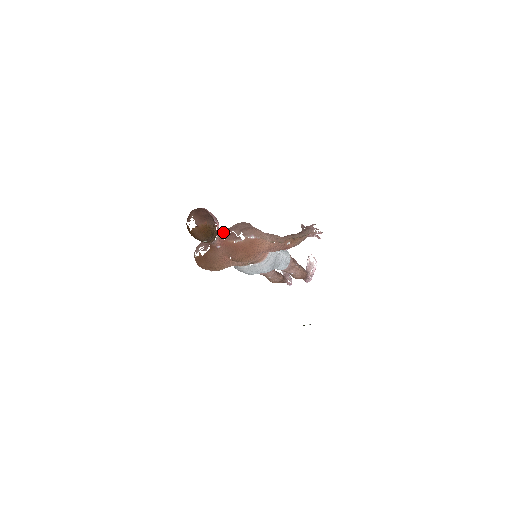
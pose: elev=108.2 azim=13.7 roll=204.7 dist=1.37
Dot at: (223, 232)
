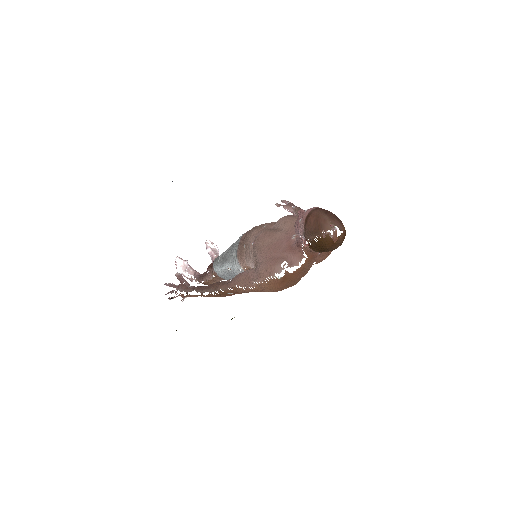
Dot at: occluded
